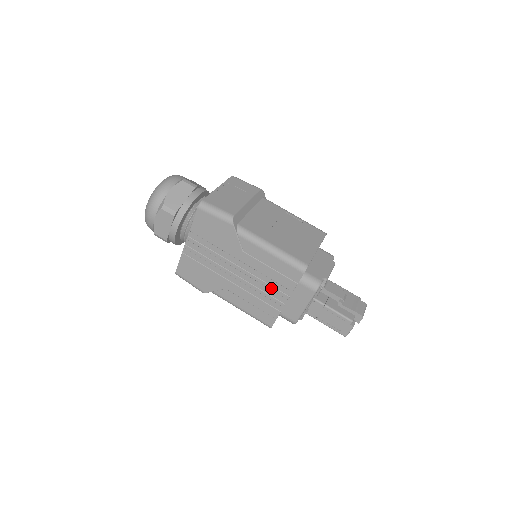
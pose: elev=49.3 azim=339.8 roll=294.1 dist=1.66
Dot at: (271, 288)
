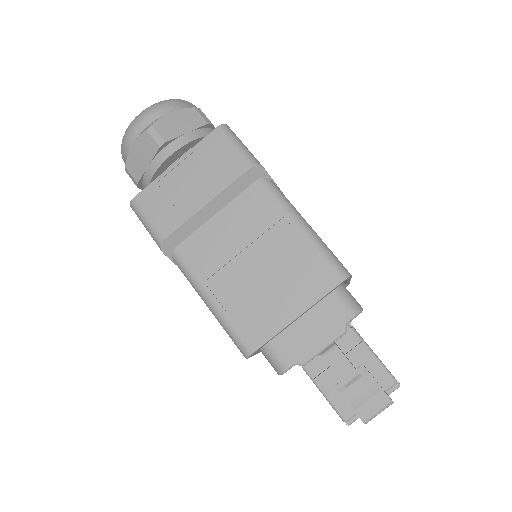
Dot at: occluded
